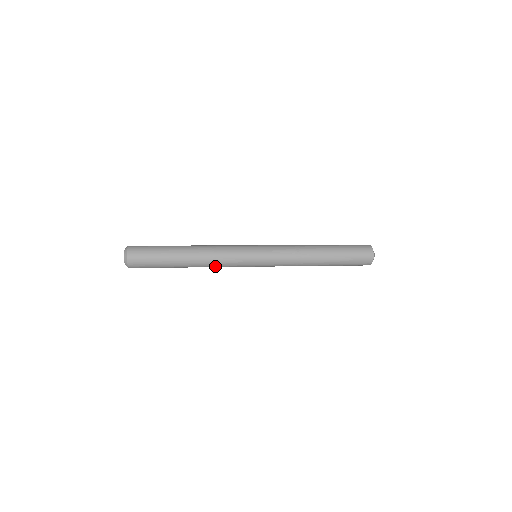
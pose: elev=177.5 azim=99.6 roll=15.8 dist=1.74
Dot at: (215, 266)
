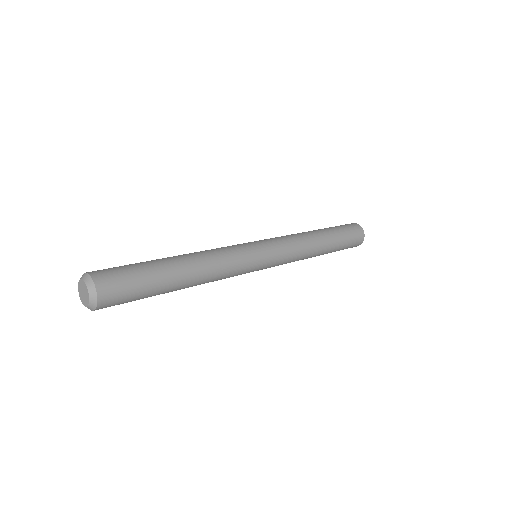
Dot at: (216, 279)
